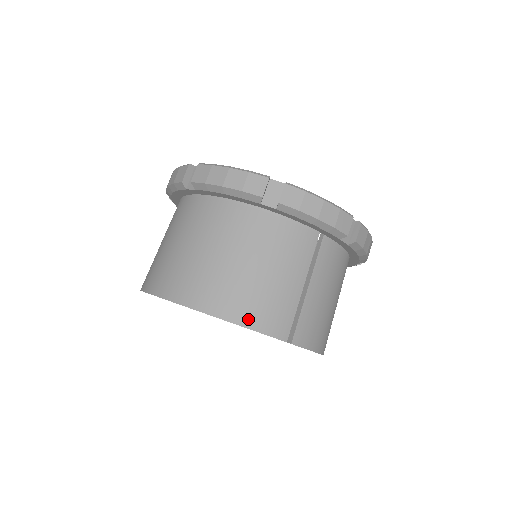
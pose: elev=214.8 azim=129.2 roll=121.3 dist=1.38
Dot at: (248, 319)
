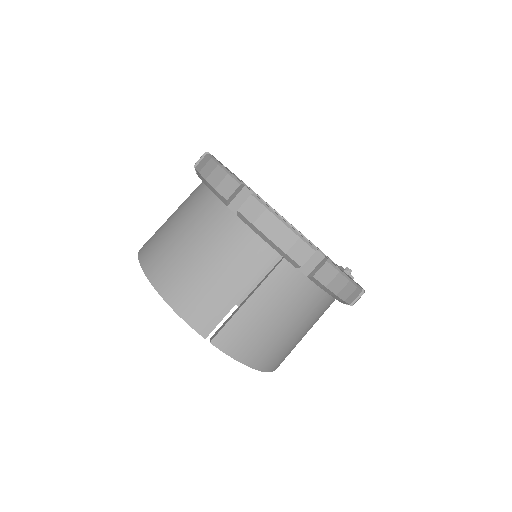
Dot at: (178, 303)
